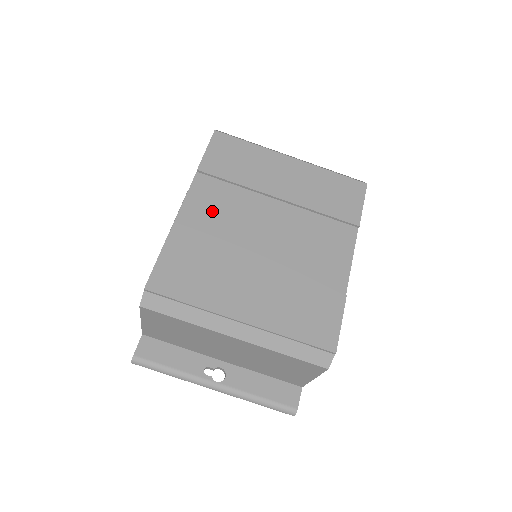
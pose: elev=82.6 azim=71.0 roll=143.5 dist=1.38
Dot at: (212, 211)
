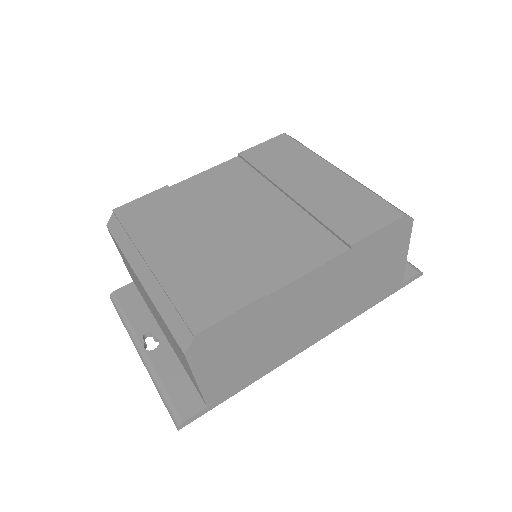
Dot at: (219, 184)
